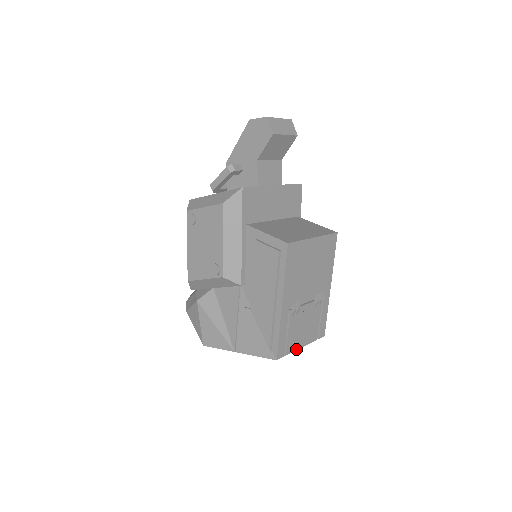
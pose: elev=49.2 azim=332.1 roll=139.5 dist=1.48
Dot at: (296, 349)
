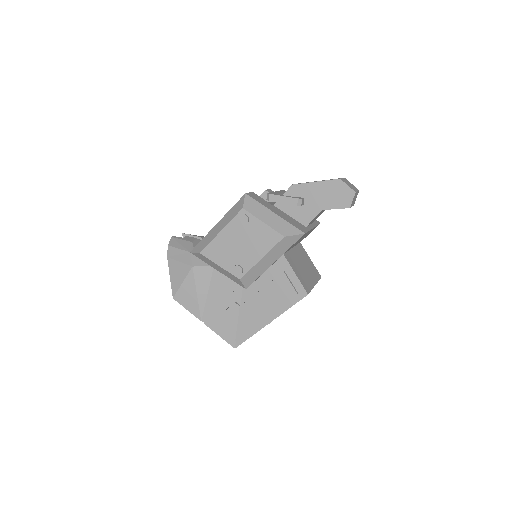
Dot at: occluded
